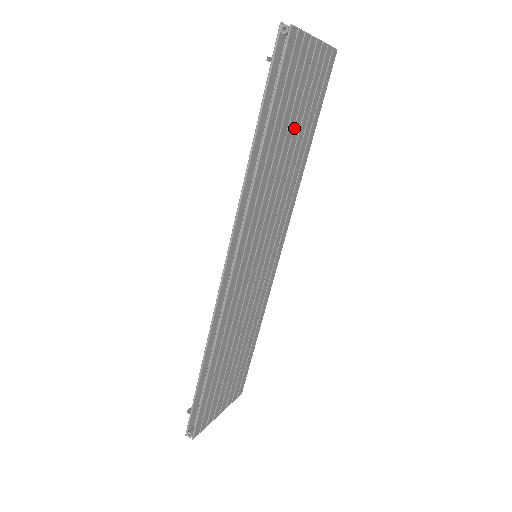
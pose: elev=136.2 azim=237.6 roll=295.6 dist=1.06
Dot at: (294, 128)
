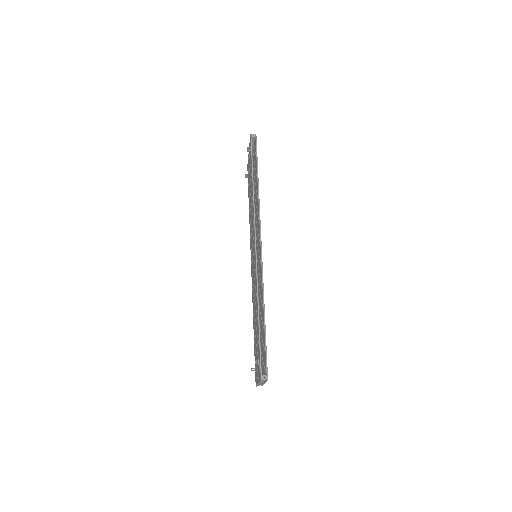
Dot at: occluded
